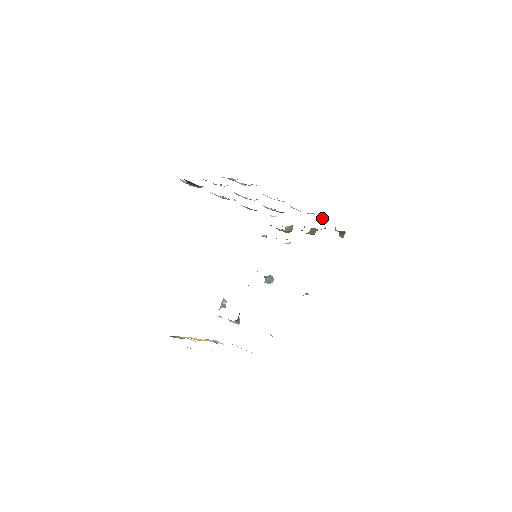
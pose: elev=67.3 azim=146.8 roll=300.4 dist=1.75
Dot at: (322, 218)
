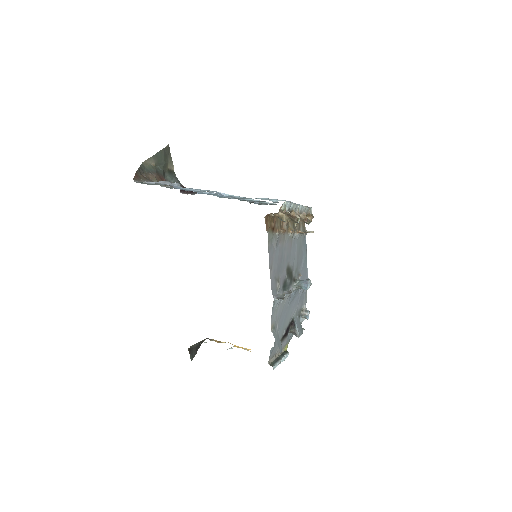
Dot at: (276, 200)
